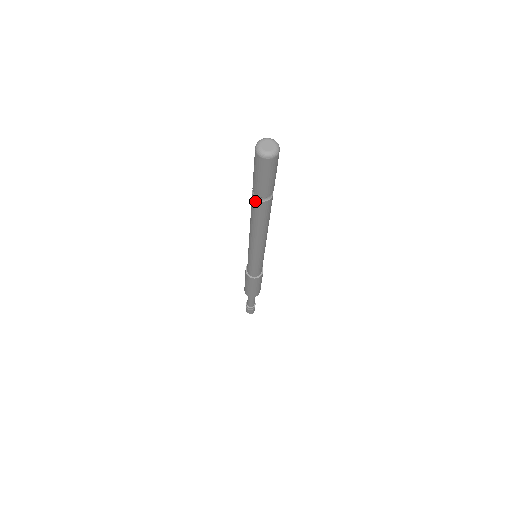
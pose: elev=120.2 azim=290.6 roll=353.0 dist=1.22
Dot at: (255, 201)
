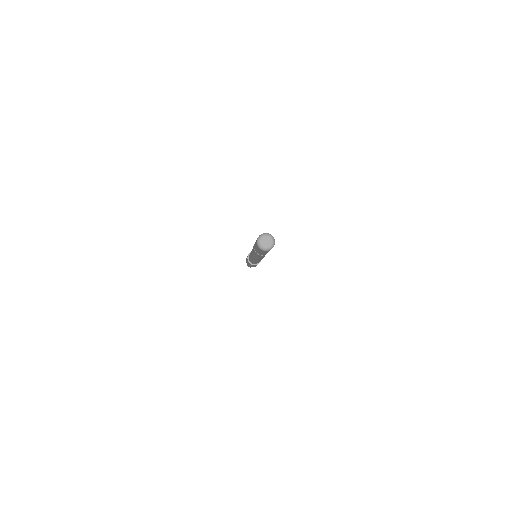
Dot at: (256, 253)
